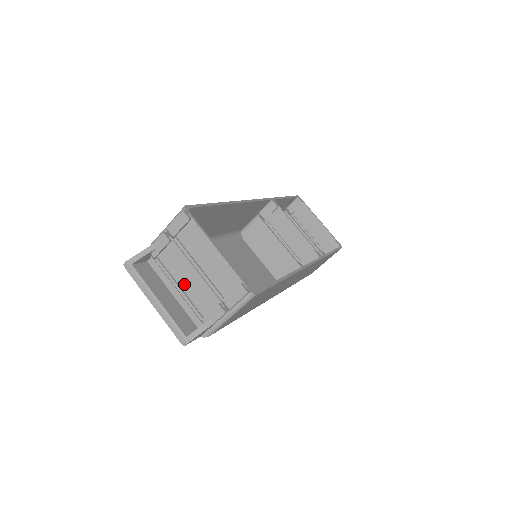
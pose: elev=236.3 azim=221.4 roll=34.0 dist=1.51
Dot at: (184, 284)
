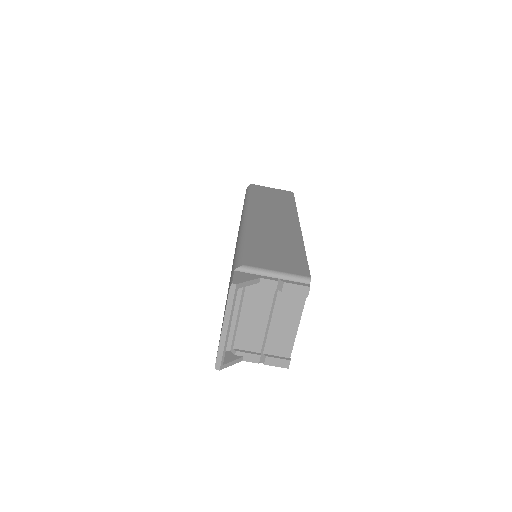
Dot at: (248, 318)
